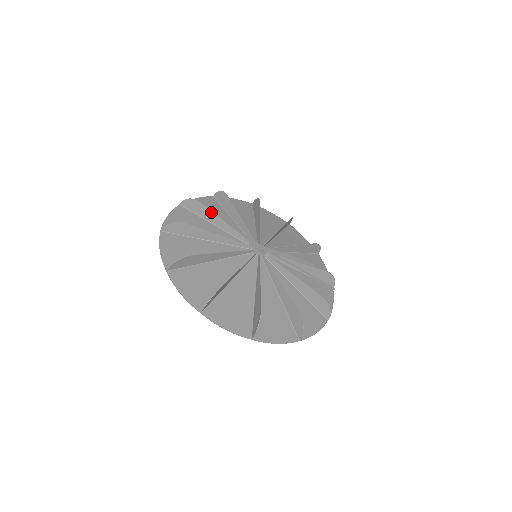
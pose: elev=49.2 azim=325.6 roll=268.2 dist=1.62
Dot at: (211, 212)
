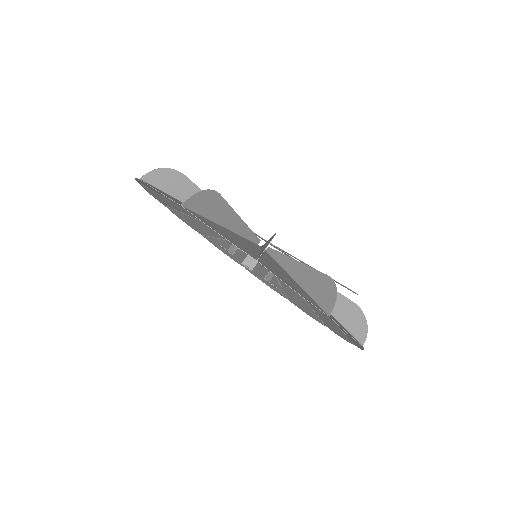
Dot at: occluded
